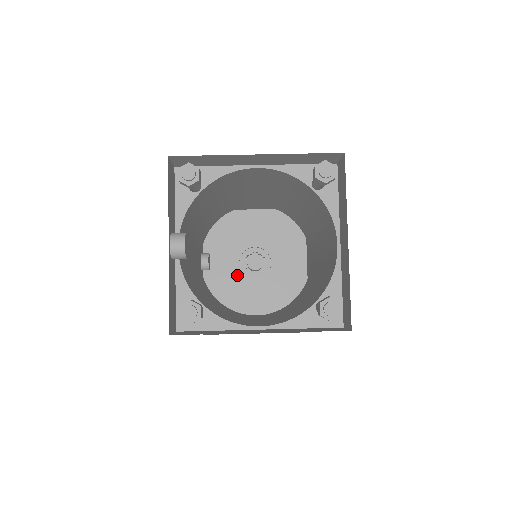
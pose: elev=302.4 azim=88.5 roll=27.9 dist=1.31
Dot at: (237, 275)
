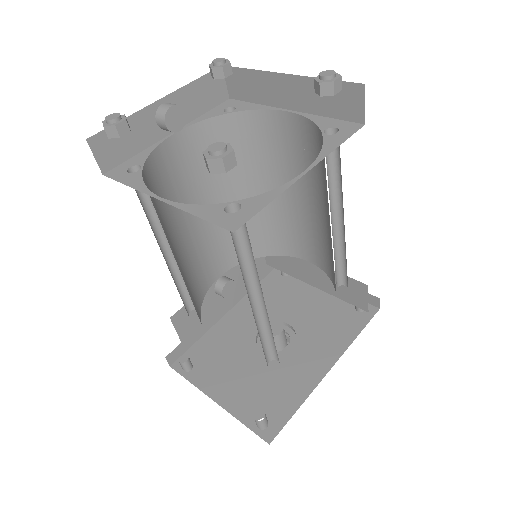
Dot at: (249, 337)
